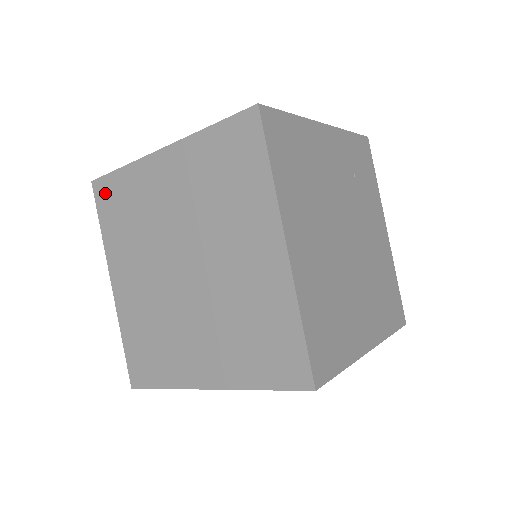
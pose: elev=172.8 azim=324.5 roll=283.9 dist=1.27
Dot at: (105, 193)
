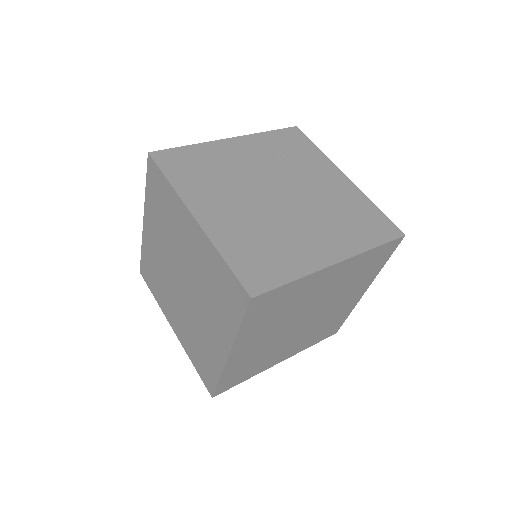
Dot at: (145, 273)
